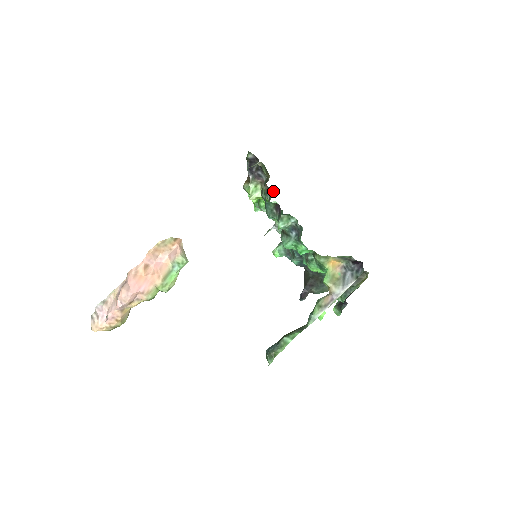
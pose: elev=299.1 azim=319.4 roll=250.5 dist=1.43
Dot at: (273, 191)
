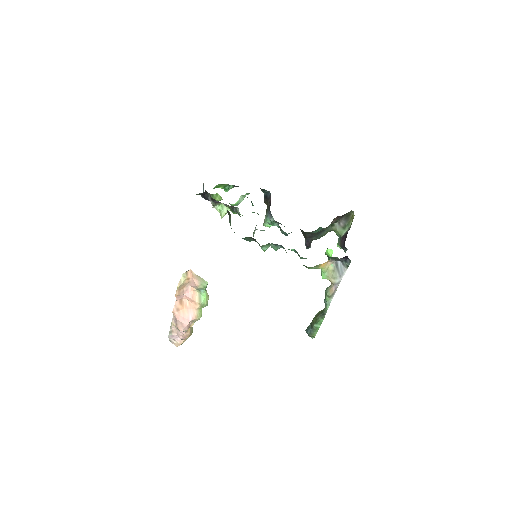
Dot at: (238, 208)
